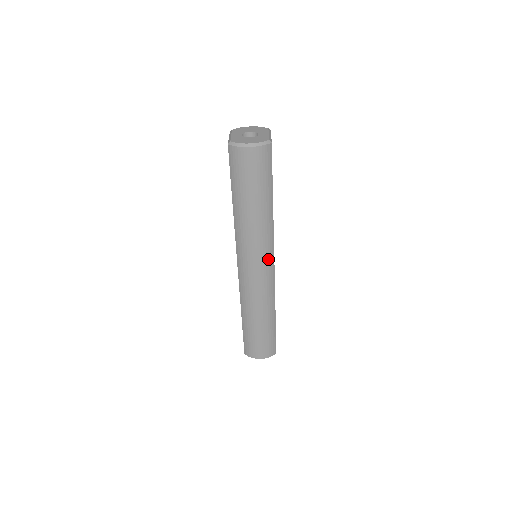
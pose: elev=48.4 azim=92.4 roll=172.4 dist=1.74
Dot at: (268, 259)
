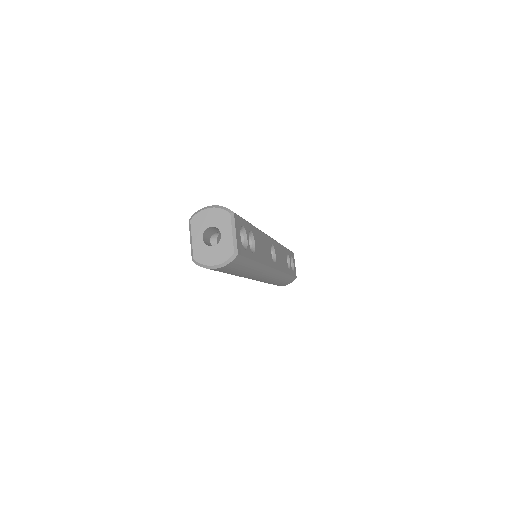
Dot at: (267, 274)
